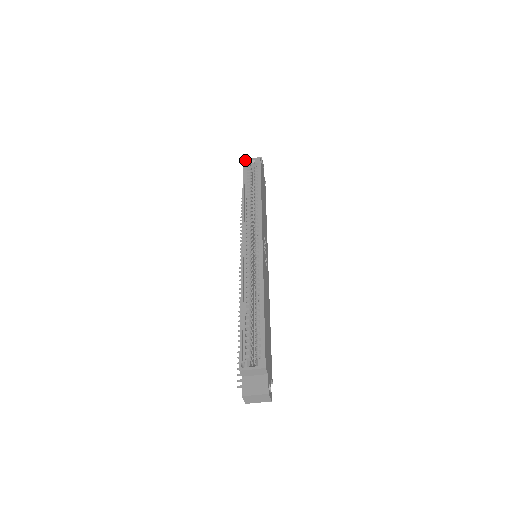
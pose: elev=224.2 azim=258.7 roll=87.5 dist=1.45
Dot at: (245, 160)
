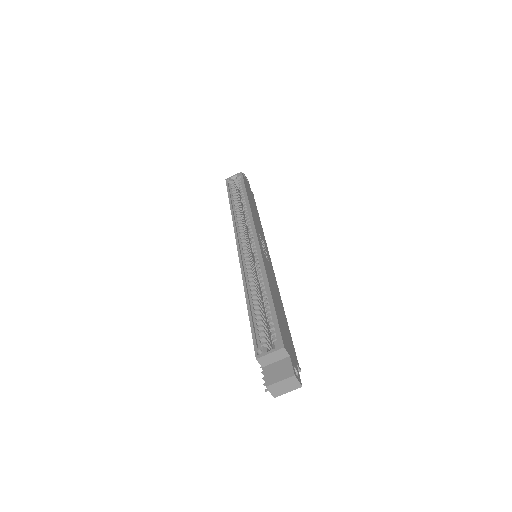
Dot at: (227, 178)
